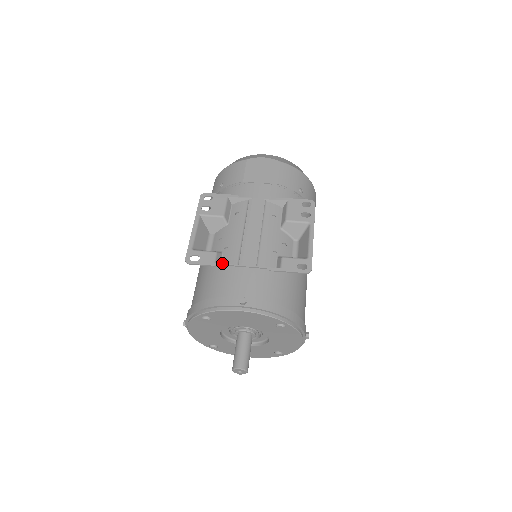
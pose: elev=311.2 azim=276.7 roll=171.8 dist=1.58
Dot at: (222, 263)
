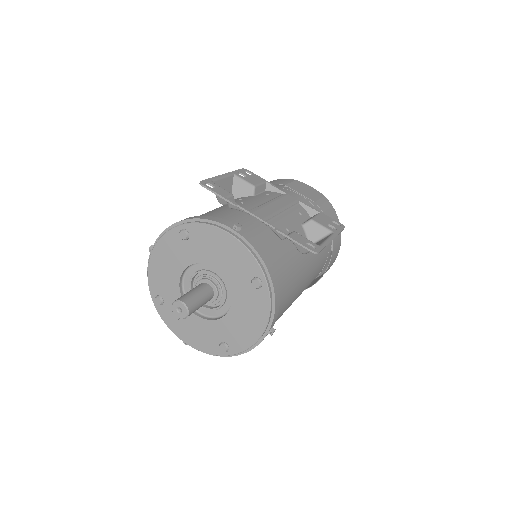
Dot at: (232, 206)
